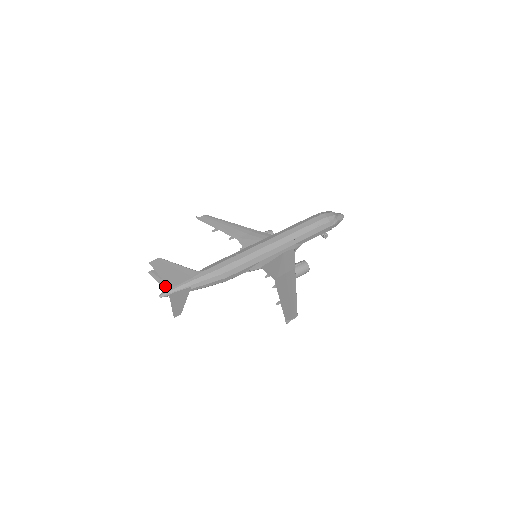
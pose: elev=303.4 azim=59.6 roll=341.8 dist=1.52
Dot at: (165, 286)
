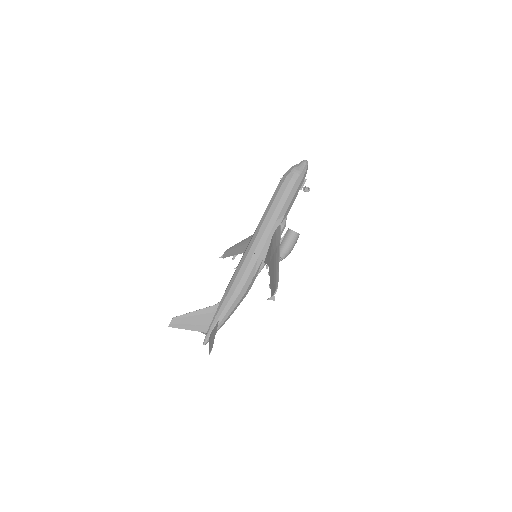
Dot at: occluded
